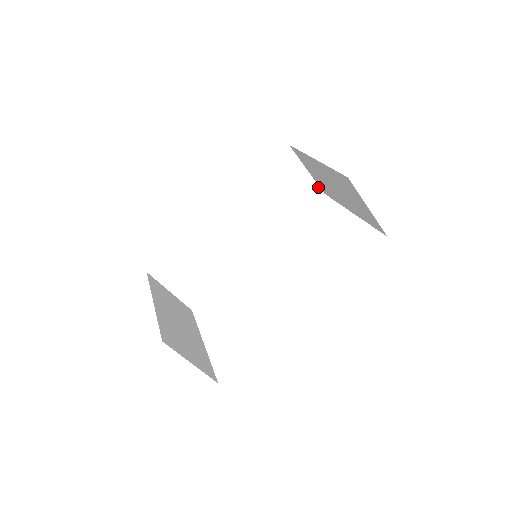
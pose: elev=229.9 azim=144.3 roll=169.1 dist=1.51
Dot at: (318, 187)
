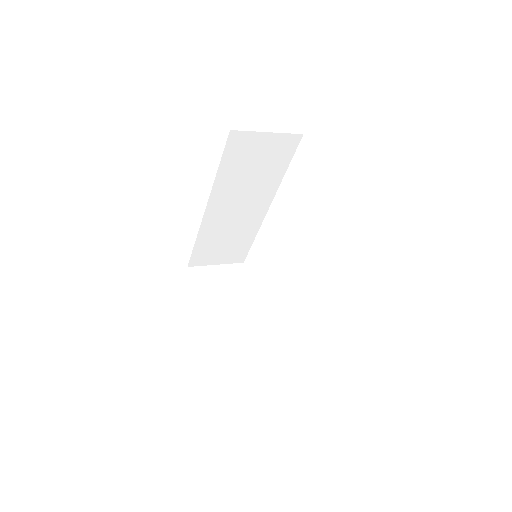
Dot at: (292, 134)
